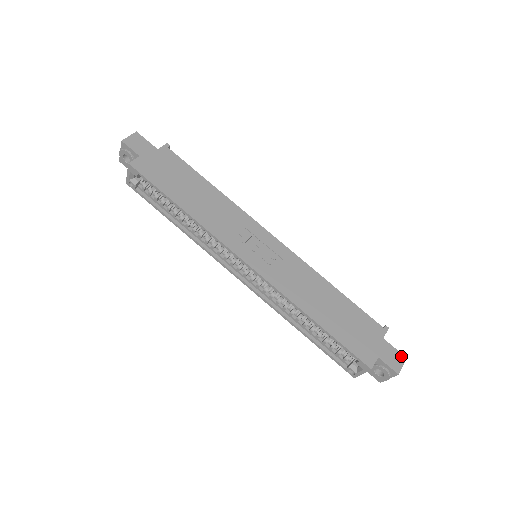
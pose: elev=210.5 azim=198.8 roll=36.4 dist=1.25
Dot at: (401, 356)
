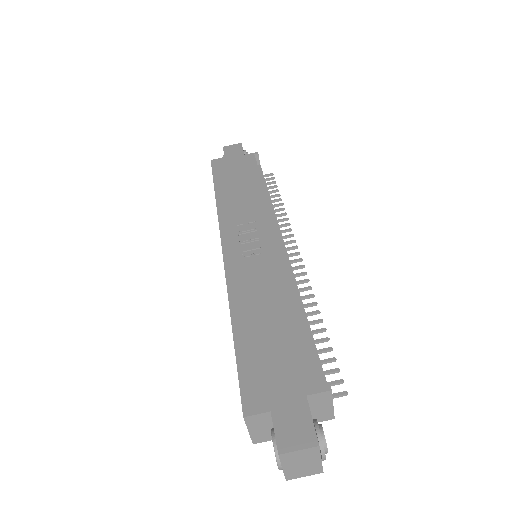
Dot at: (311, 436)
